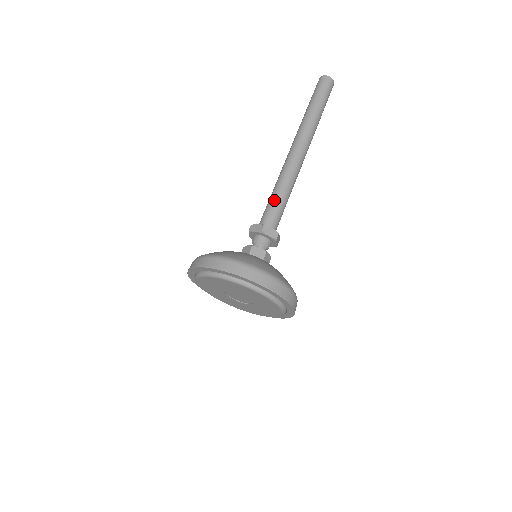
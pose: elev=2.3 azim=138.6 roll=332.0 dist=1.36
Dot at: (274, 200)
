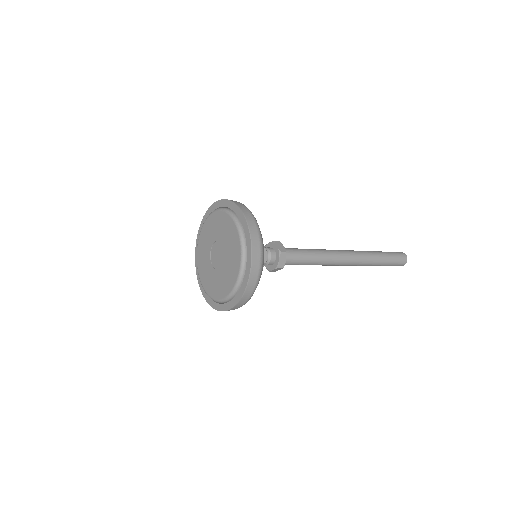
Dot at: occluded
